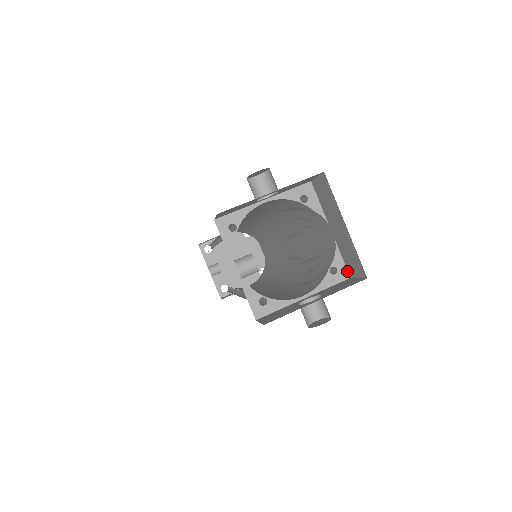
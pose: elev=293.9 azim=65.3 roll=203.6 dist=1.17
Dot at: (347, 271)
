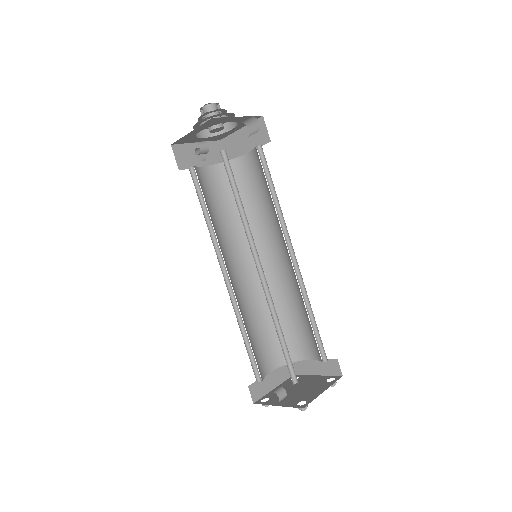
Dot at: occluded
